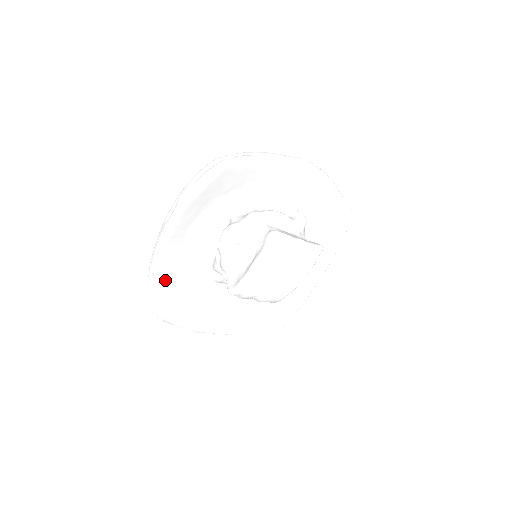
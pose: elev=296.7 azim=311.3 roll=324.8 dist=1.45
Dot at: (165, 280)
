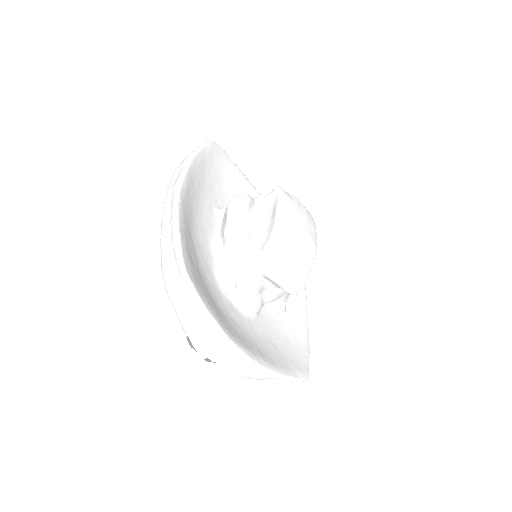
Dot at: (188, 248)
